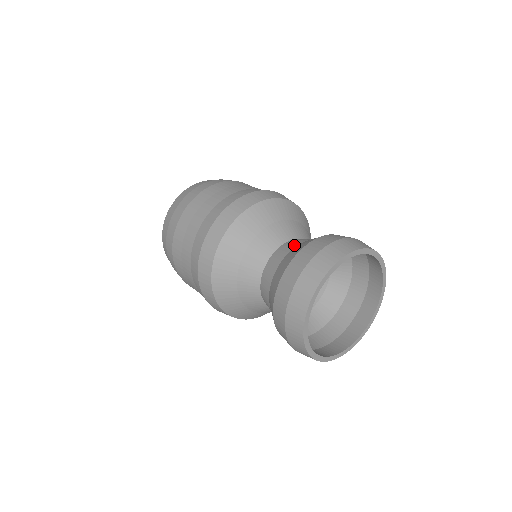
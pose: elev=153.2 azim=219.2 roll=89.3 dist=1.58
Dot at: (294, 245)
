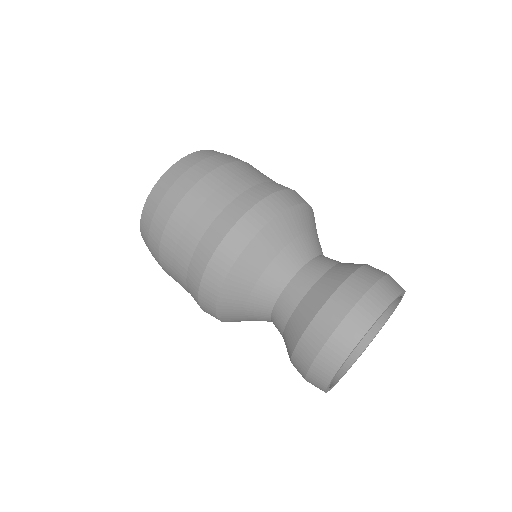
Dot at: (321, 271)
